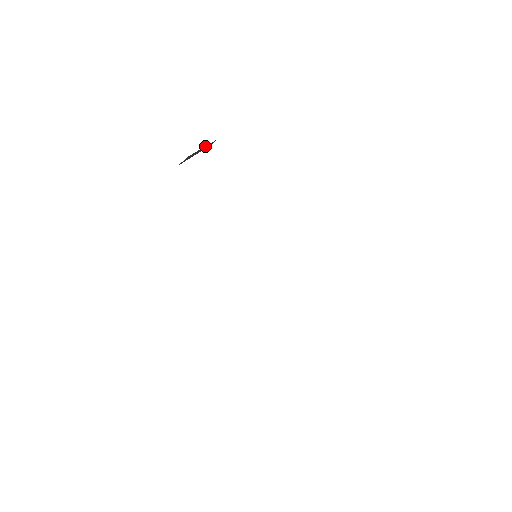
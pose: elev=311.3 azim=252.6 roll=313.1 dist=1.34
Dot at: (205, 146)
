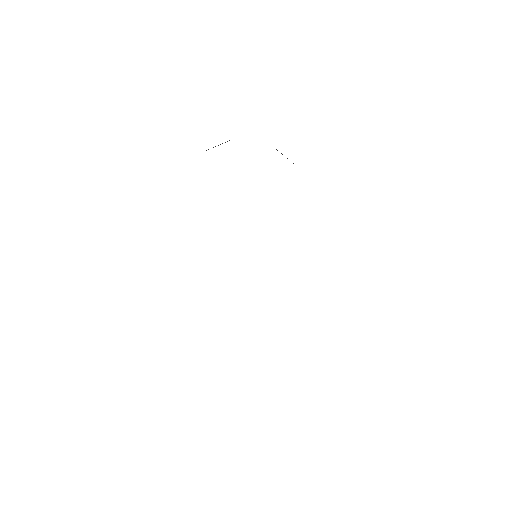
Dot at: occluded
